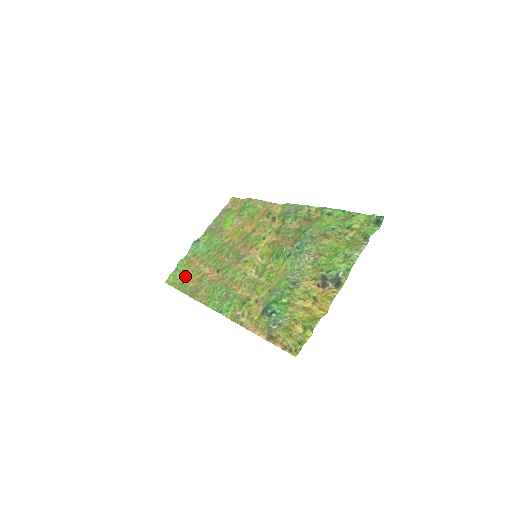
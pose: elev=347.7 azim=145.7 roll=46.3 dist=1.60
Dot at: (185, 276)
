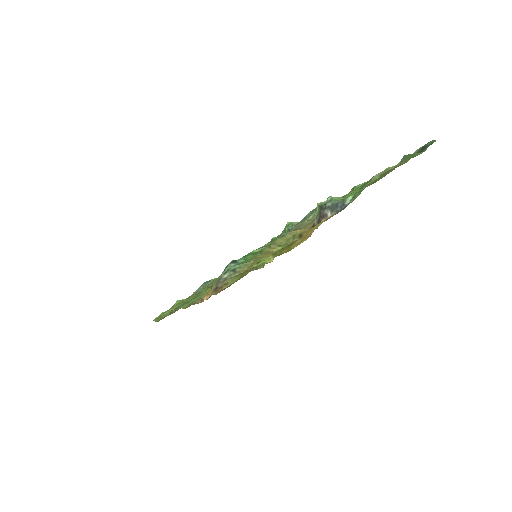
Dot at: occluded
